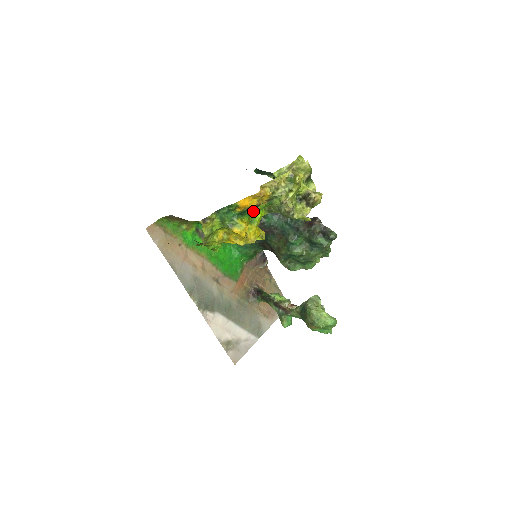
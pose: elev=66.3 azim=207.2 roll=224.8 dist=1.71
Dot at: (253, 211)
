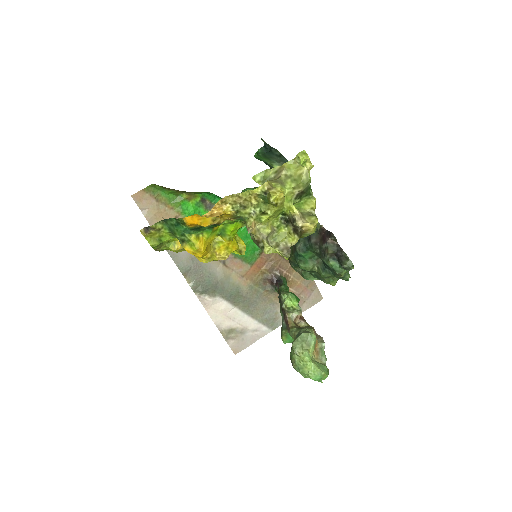
Dot at: (218, 225)
